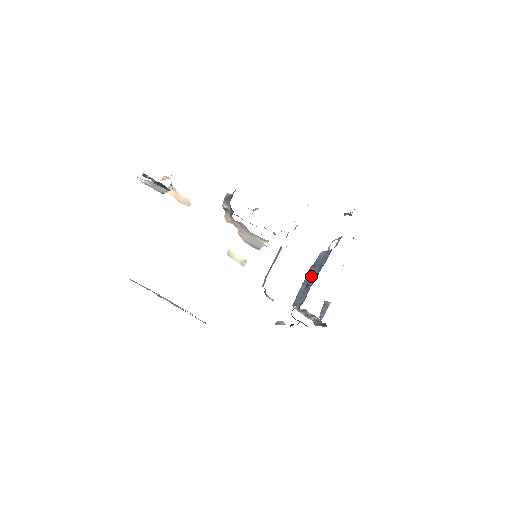
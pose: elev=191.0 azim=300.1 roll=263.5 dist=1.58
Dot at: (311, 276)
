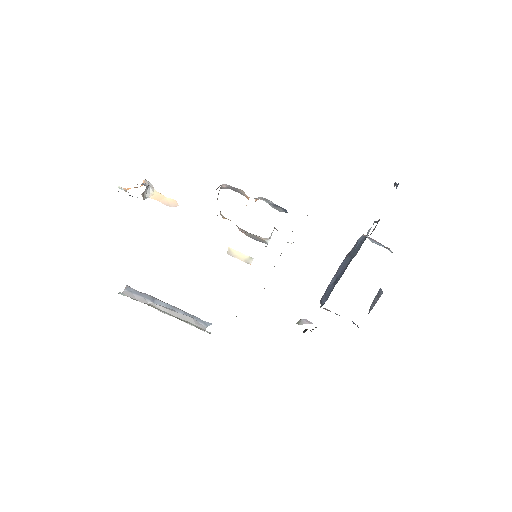
Dot at: (342, 269)
